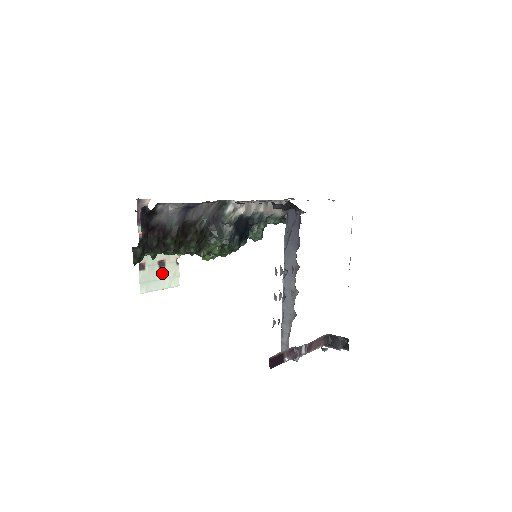
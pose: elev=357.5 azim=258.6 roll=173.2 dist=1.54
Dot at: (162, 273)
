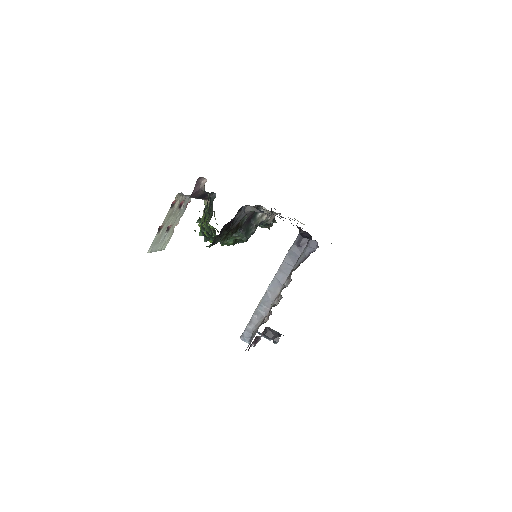
Dot at: (164, 237)
